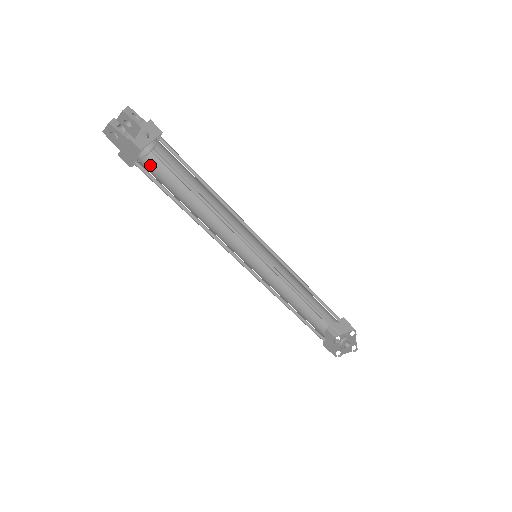
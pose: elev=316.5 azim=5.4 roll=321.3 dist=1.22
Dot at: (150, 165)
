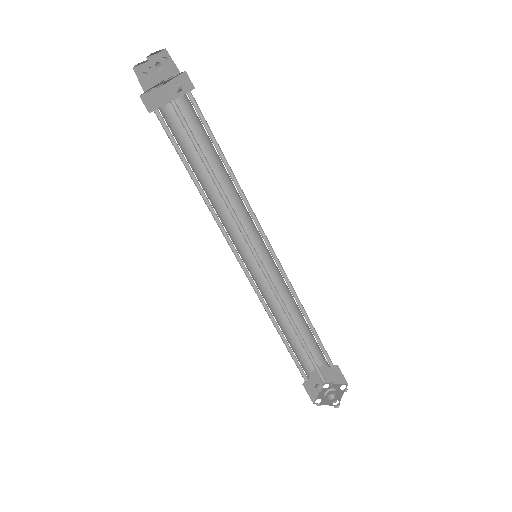
Dot at: (174, 119)
